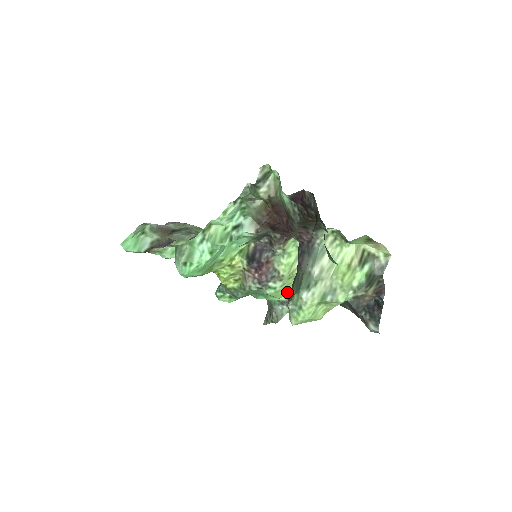
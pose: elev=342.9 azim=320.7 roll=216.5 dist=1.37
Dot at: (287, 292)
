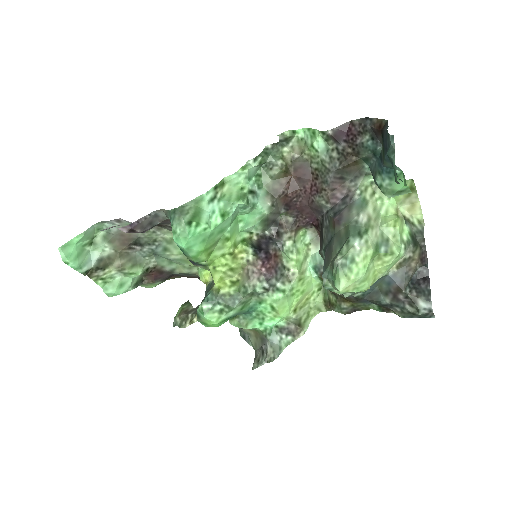
Dot at: (291, 308)
